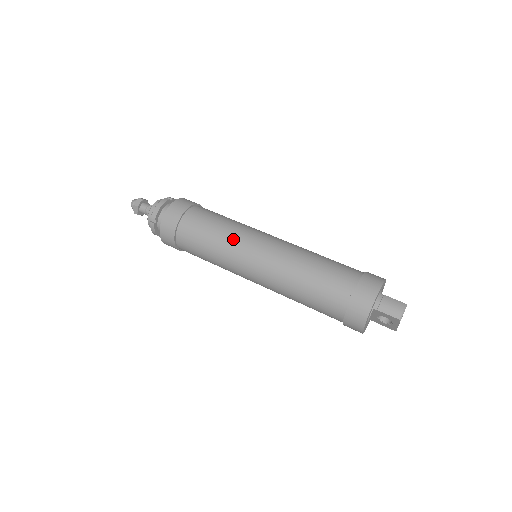
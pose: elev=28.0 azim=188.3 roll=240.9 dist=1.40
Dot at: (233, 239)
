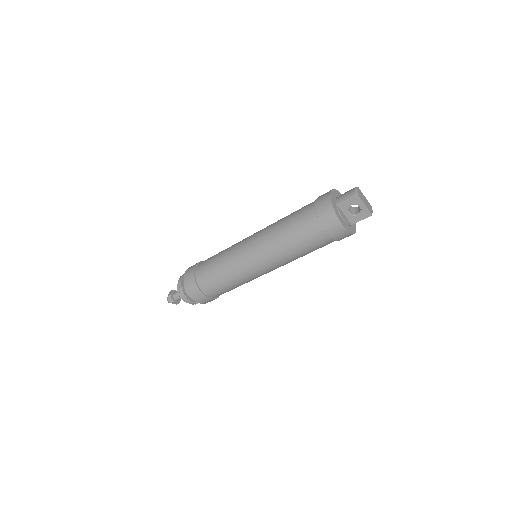
Dot at: (230, 250)
